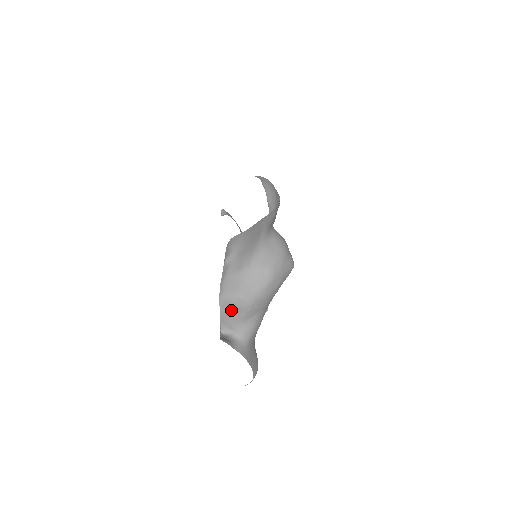
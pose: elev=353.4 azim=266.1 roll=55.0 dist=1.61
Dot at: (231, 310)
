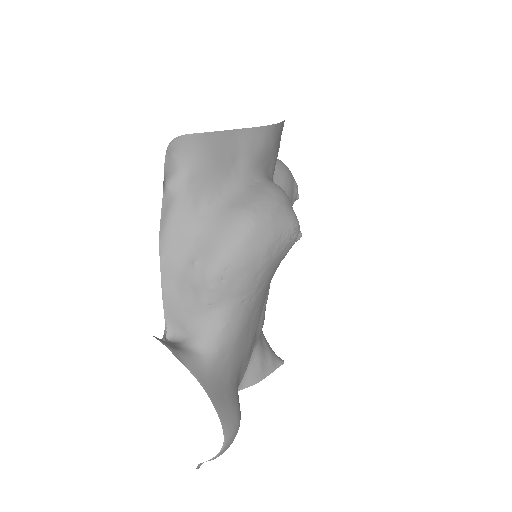
Dot at: (181, 289)
